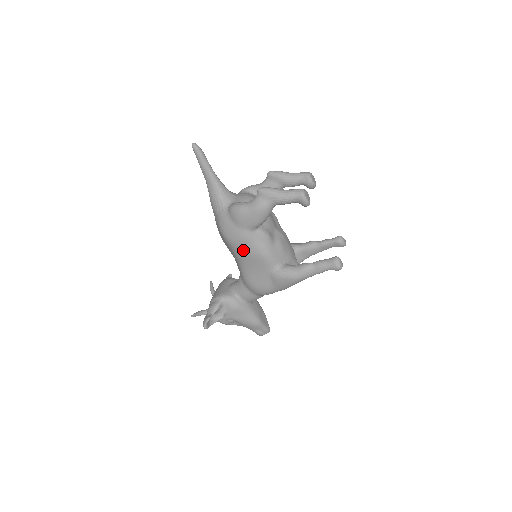
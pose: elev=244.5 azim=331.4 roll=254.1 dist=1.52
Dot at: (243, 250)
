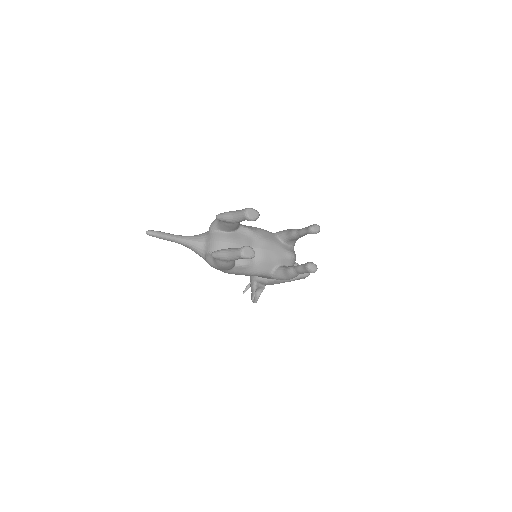
Dot at: occluded
